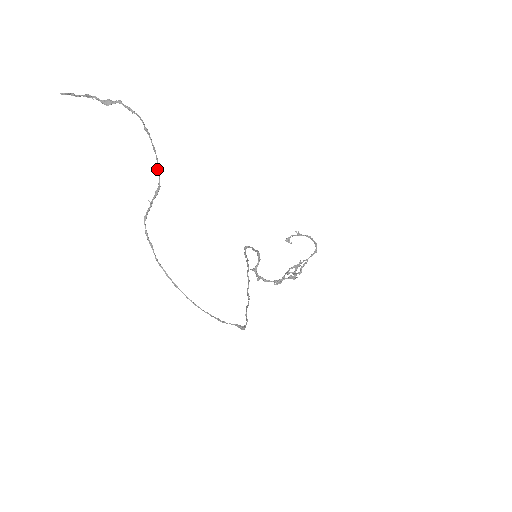
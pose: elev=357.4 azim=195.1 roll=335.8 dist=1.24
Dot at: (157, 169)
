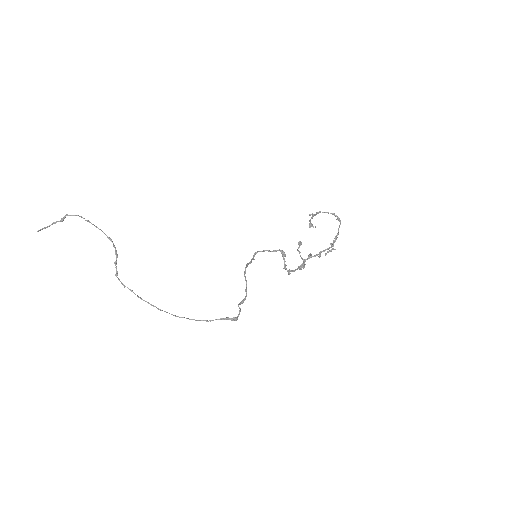
Dot at: occluded
